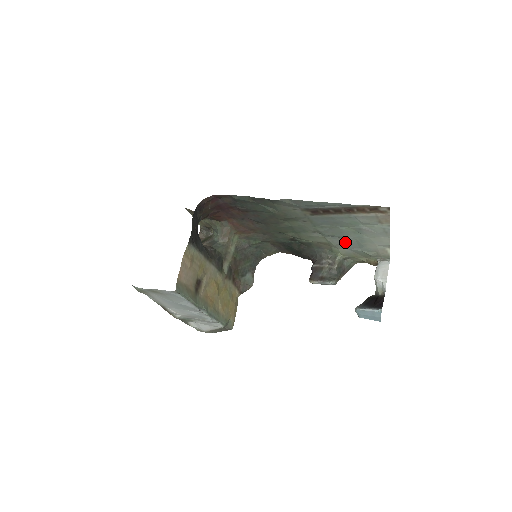
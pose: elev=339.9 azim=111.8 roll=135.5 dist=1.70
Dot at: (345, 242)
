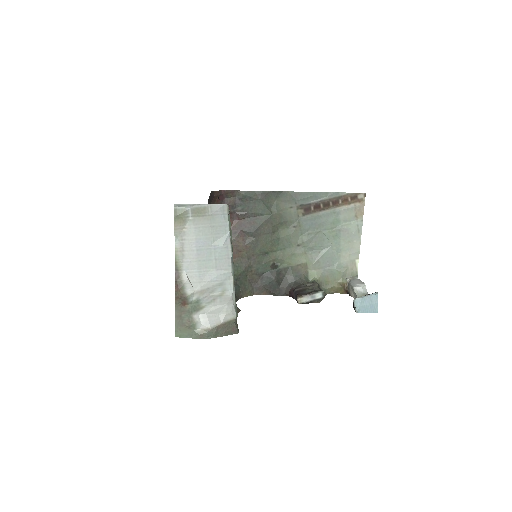
Dot at: (323, 256)
